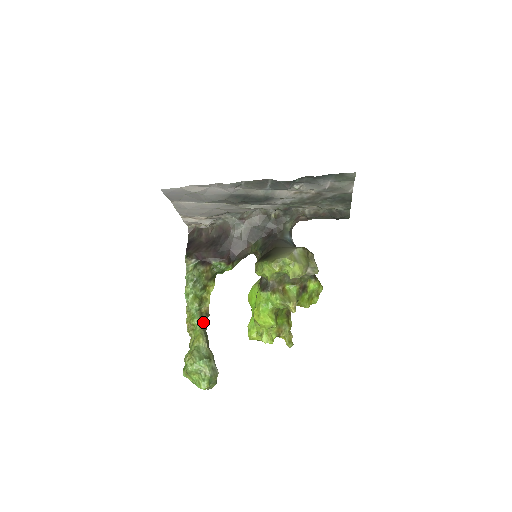
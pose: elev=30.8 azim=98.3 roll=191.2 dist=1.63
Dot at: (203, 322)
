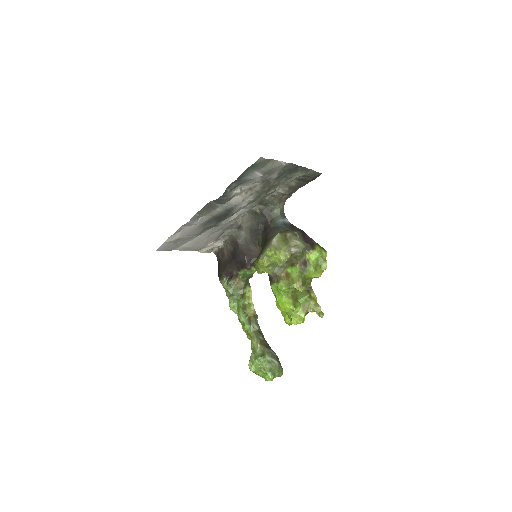
Dot at: (251, 326)
